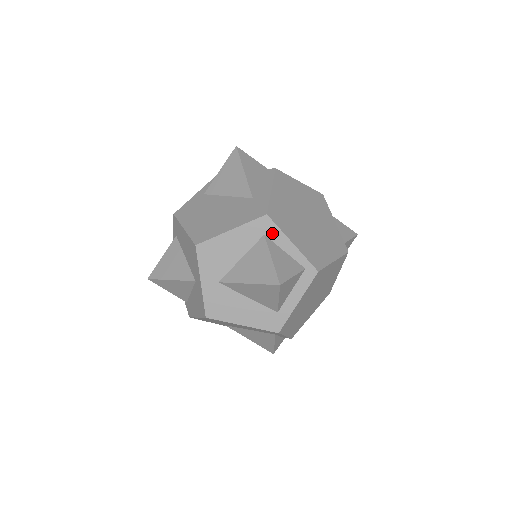
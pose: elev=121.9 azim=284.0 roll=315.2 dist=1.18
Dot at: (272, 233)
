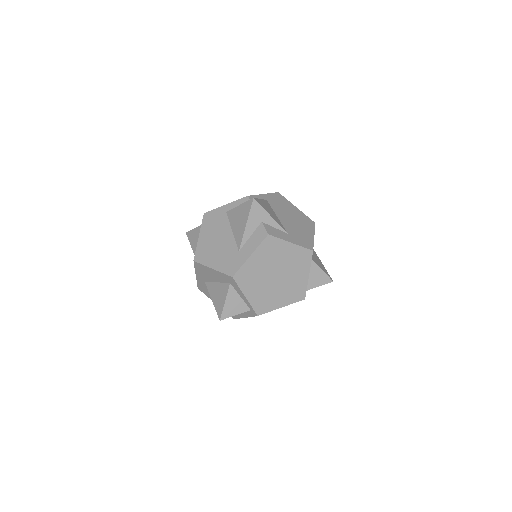
Dot at: (234, 286)
